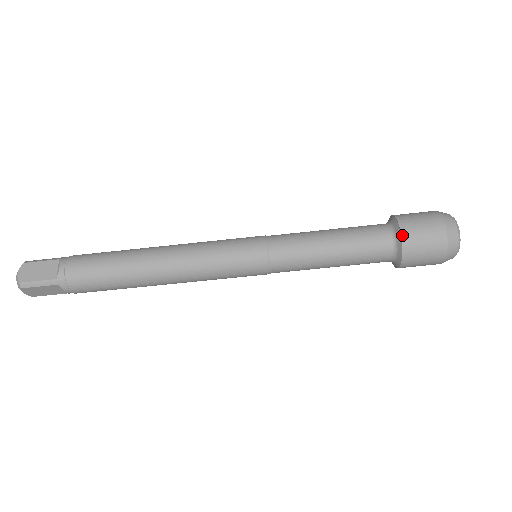
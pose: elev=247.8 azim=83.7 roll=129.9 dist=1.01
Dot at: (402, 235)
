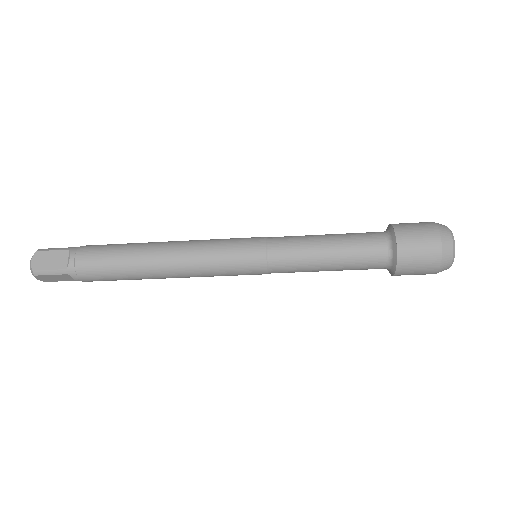
Dot at: occluded
